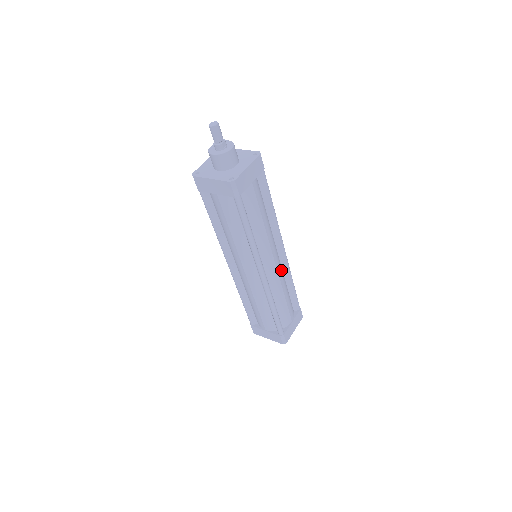
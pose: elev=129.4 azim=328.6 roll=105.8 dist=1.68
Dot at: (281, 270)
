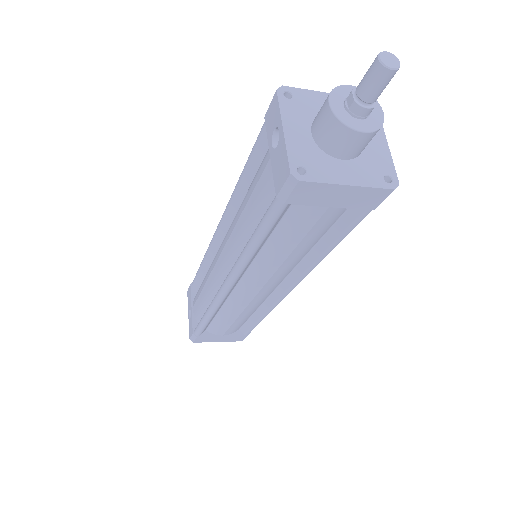
Dot at: occluded
